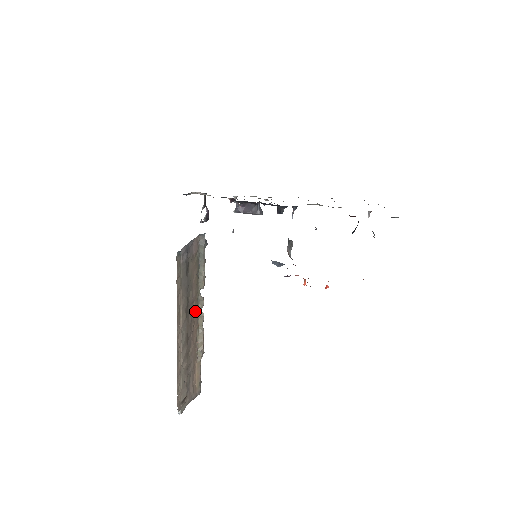
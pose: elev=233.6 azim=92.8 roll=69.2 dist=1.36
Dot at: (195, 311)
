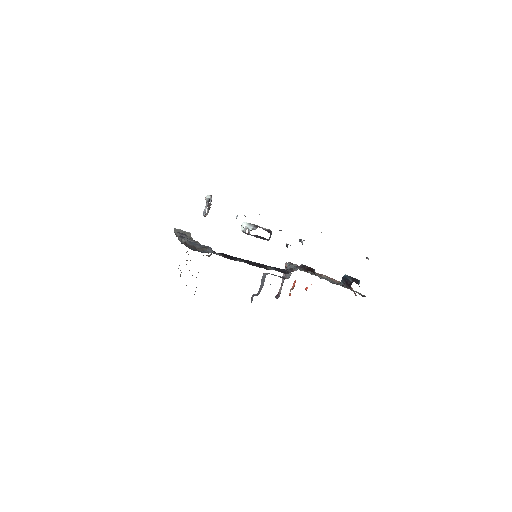
Dot at: occluded
